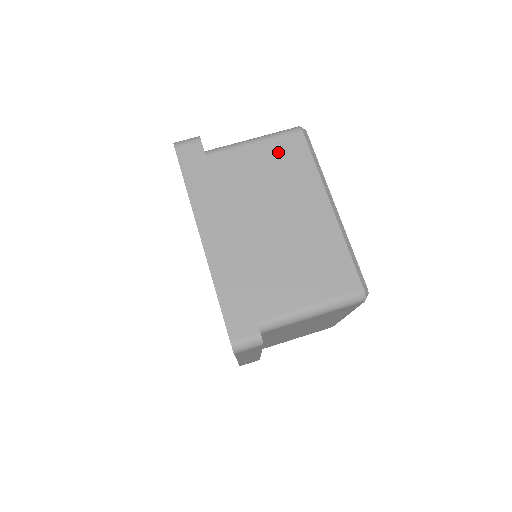
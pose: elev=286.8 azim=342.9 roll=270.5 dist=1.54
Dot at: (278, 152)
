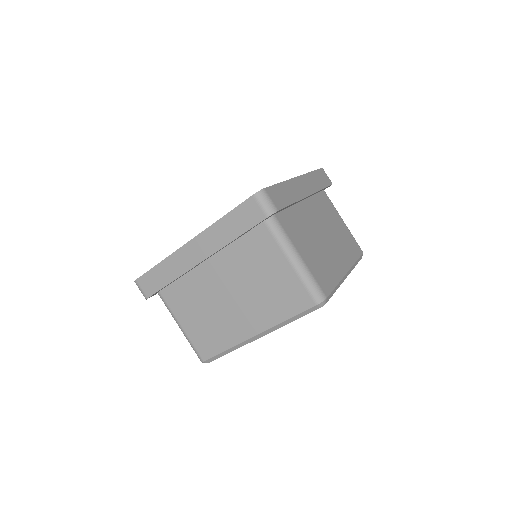
Dot at: (348, 236)
